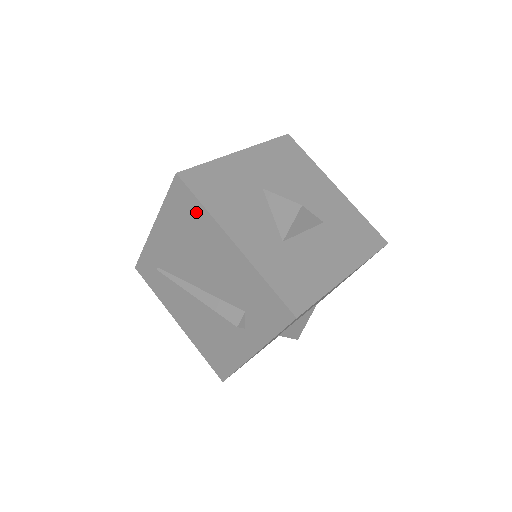
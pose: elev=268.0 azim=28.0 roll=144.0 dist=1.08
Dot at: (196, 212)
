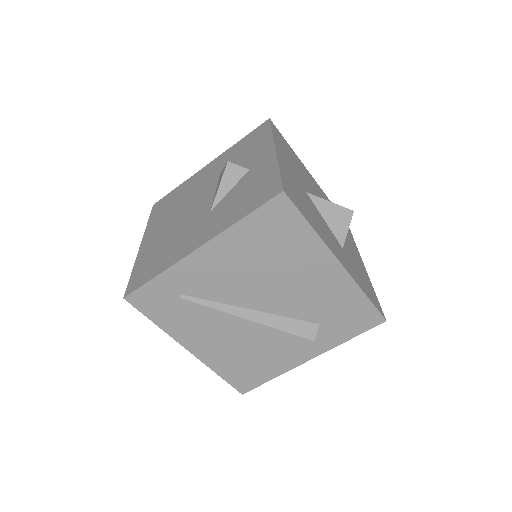
Dot at: (296, 233)
